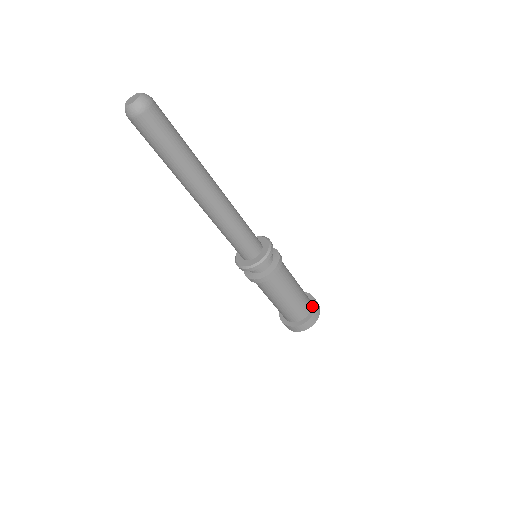
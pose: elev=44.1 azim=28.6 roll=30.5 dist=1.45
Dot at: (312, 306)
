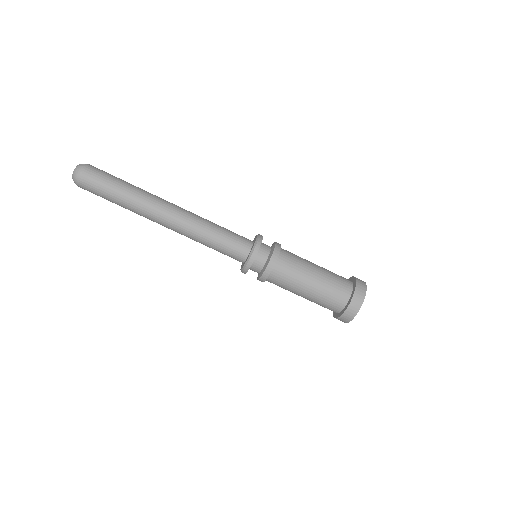
Dot at: occluded
